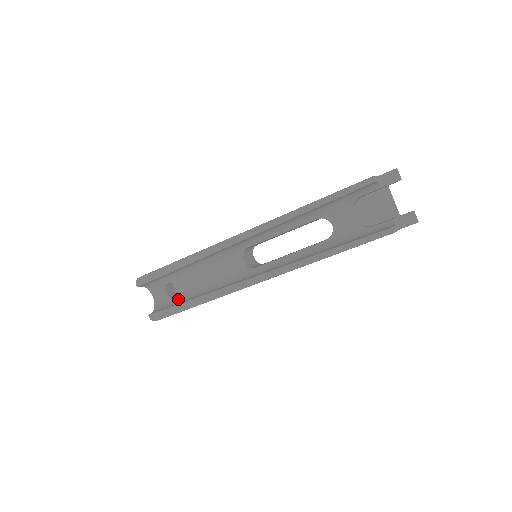
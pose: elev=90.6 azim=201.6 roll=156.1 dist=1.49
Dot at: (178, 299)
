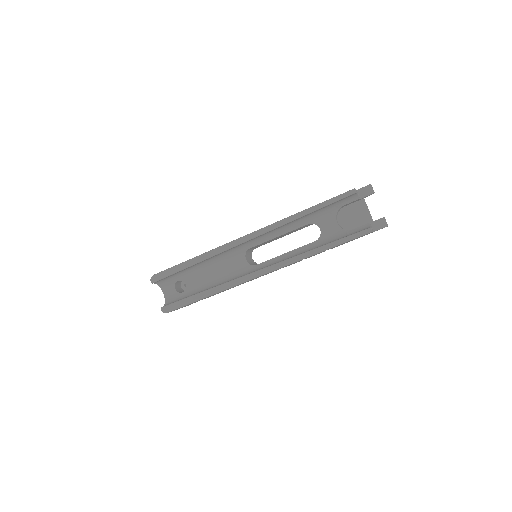
Dot at: (187, 294)
